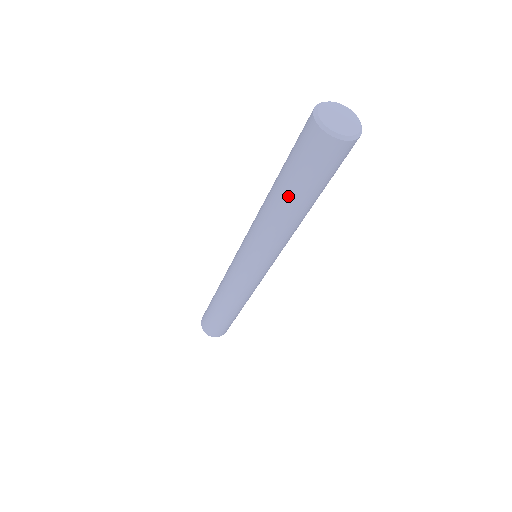
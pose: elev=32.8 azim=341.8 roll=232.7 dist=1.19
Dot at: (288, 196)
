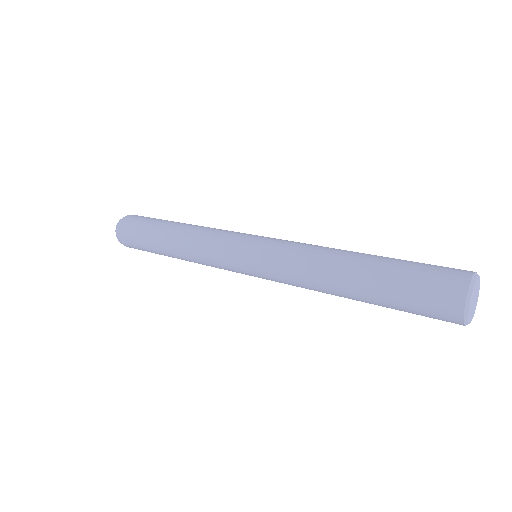
Dot at: (366, 298)
